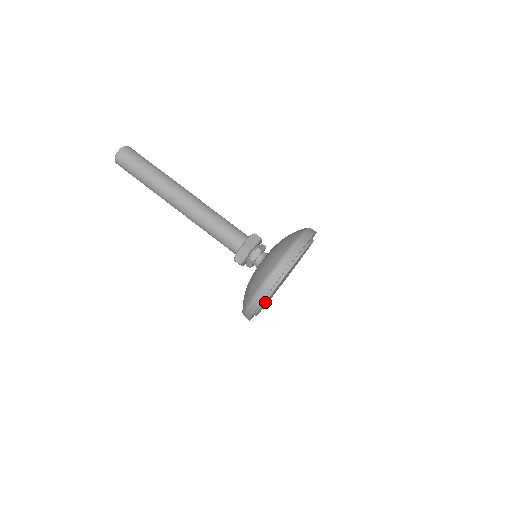
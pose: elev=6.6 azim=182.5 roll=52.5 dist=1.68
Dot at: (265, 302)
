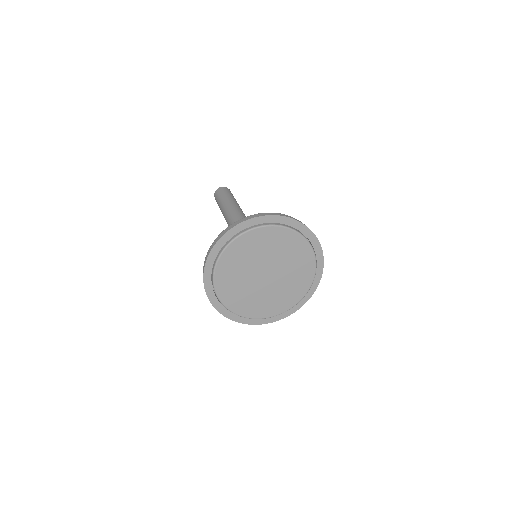
Dot at: (216, 294)
